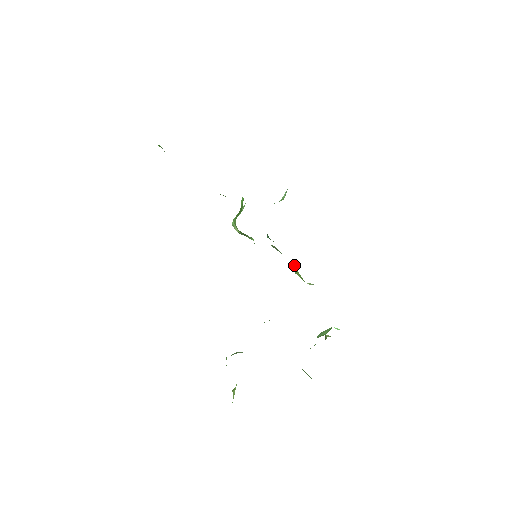
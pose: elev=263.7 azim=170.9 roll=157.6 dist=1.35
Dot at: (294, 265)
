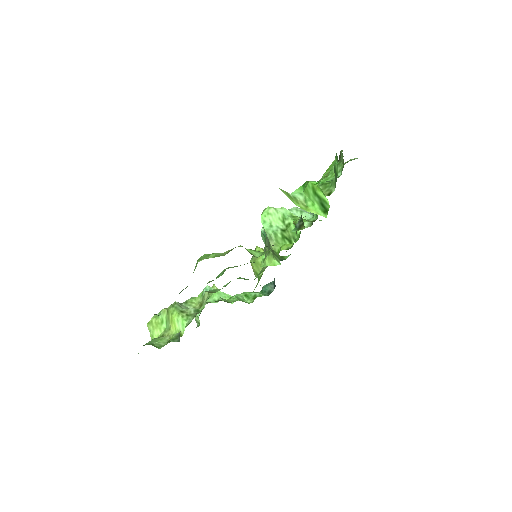
Dot at: (260, 261)
